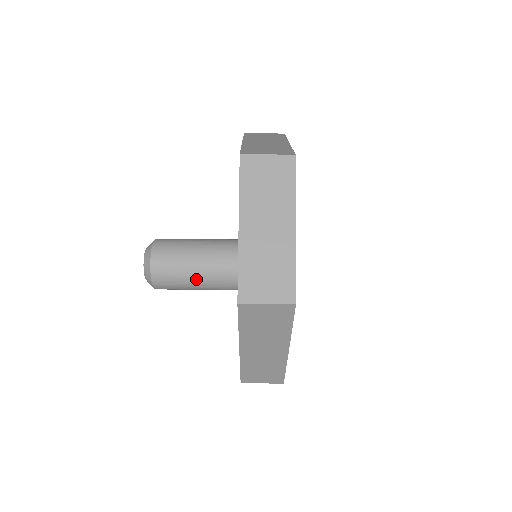
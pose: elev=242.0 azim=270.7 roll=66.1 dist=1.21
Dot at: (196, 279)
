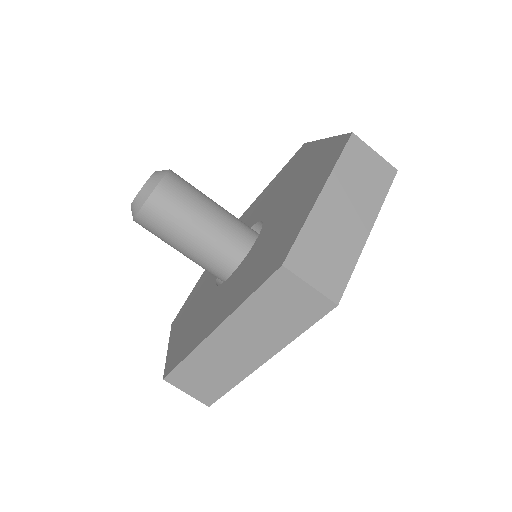
Dot at: (192, 235)
